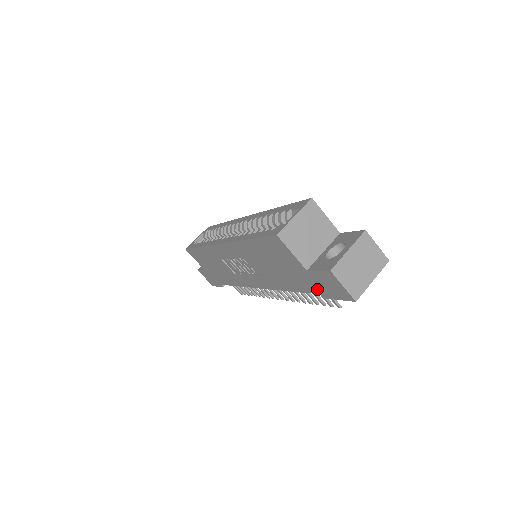
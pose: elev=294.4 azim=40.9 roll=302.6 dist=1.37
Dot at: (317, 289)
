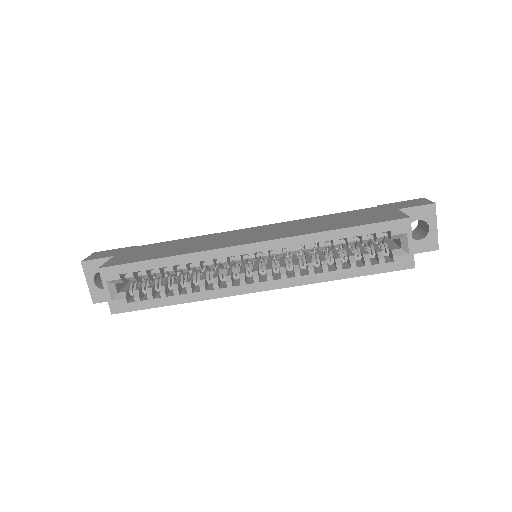
Dot at: occluded
